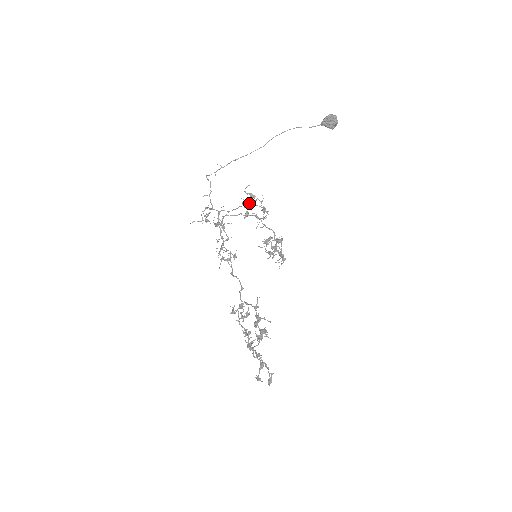
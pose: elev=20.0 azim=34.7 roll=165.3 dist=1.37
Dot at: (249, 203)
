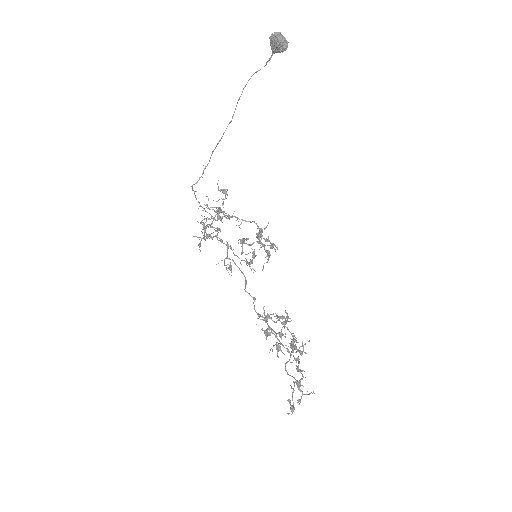
Dot at: (207, 208)
